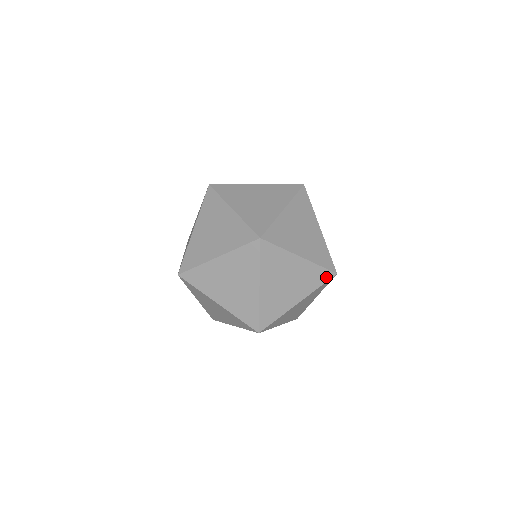
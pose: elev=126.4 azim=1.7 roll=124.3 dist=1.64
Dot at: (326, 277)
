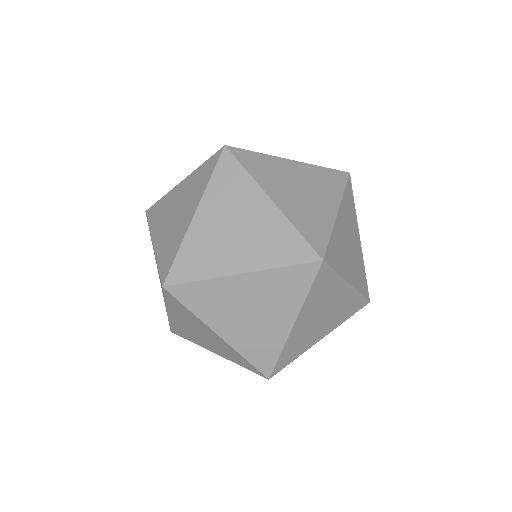
Dot at: occluded
